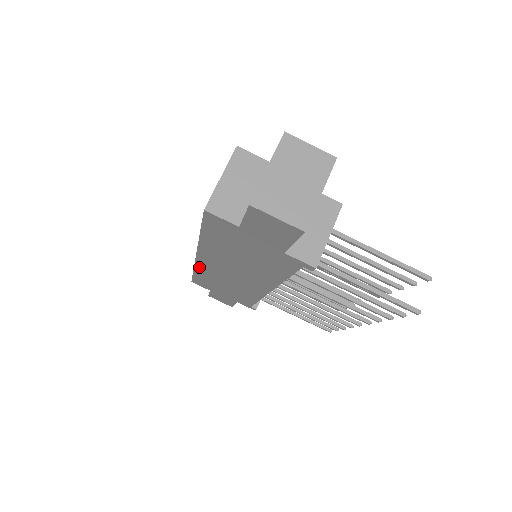
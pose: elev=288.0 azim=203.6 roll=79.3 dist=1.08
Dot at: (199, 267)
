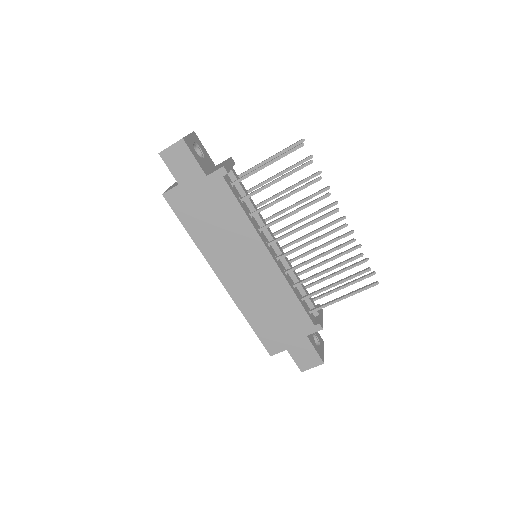
Dot at: (238, 301)
